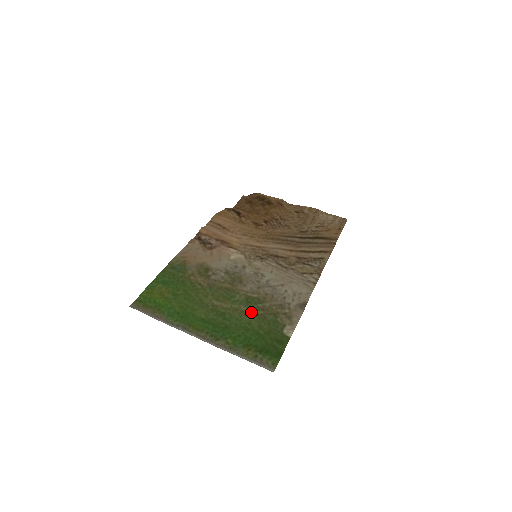
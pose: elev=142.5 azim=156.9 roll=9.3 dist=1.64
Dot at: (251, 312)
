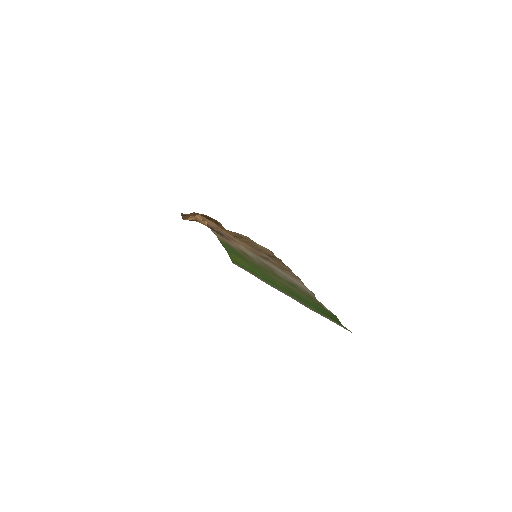
Dot at: (300, 292)
